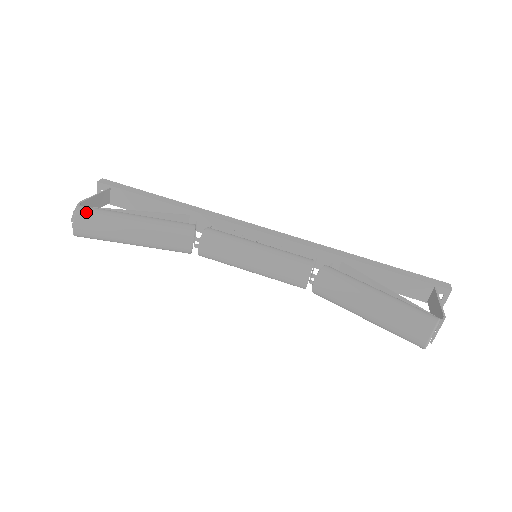
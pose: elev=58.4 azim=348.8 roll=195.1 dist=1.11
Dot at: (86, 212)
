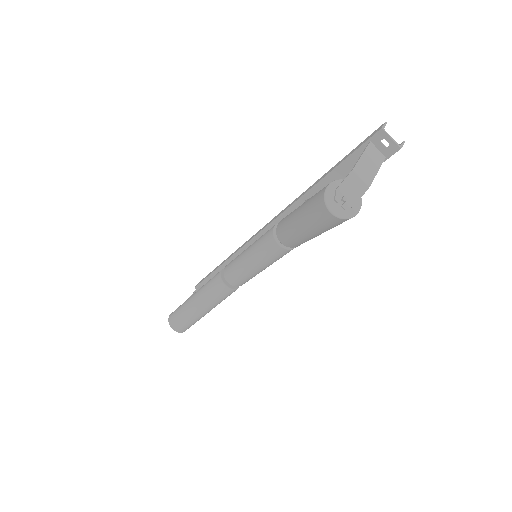
Dot at: (172, 315)
